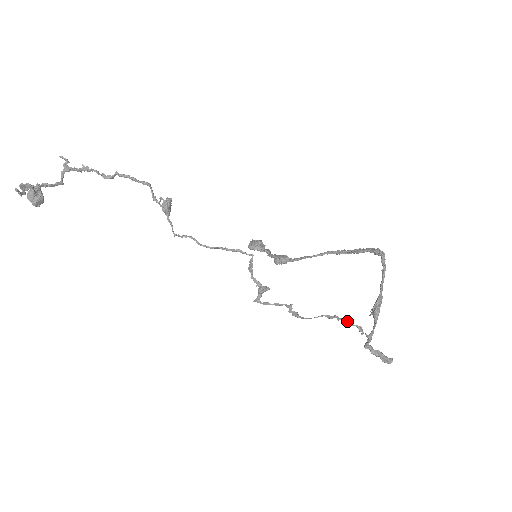
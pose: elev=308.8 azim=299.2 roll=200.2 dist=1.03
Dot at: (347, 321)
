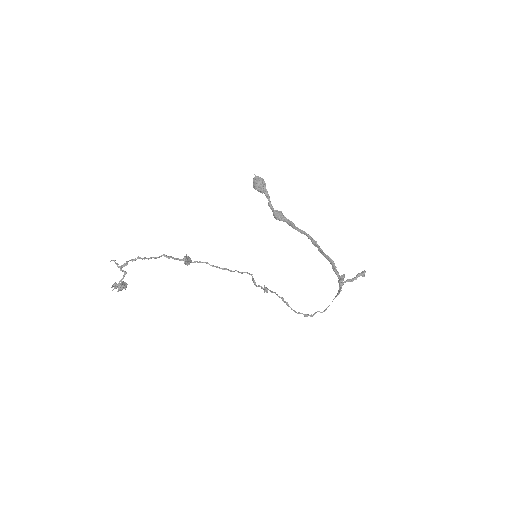
Dot at: occluded
